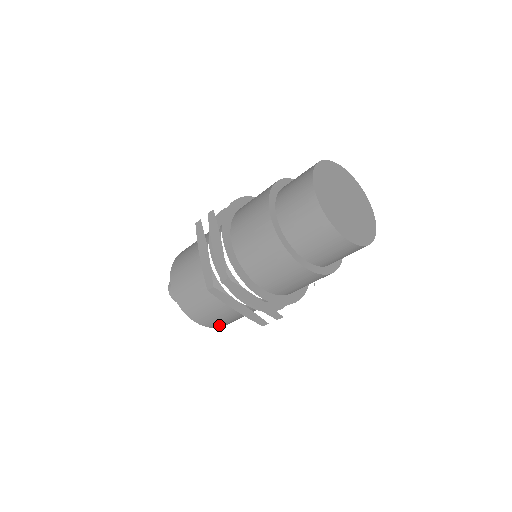
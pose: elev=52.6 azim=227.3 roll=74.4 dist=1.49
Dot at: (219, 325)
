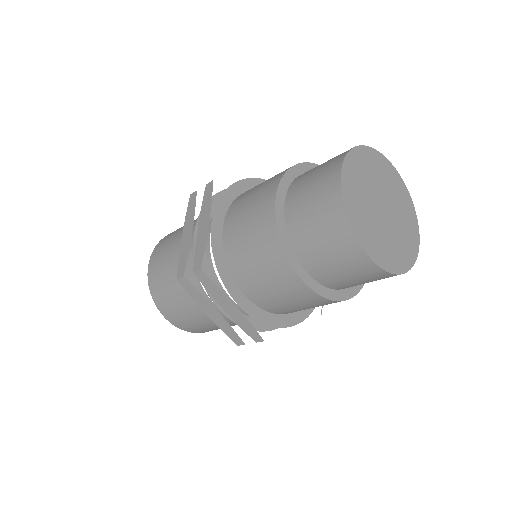
Dot at: (193, 329)
